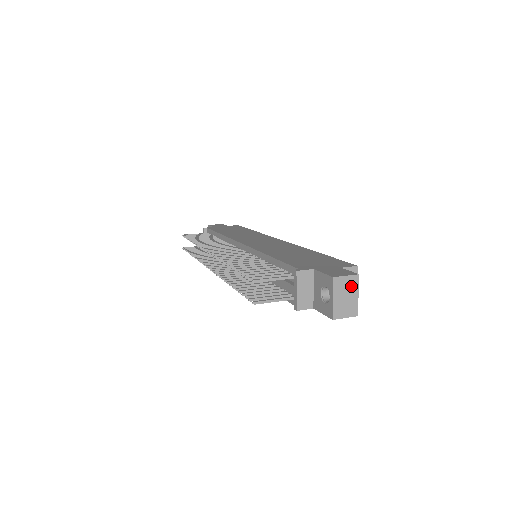
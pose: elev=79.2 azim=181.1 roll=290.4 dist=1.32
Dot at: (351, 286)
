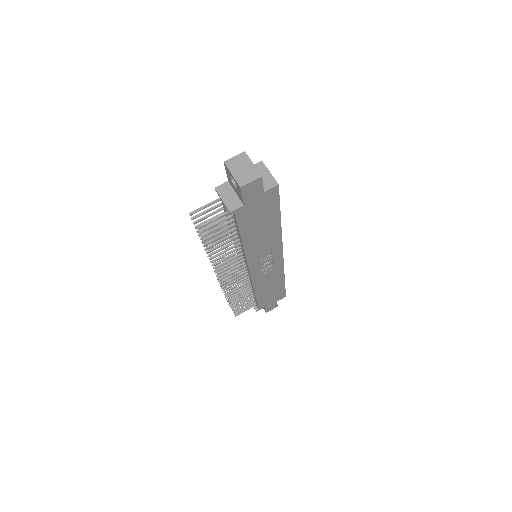
Dot at: (243, 161)
